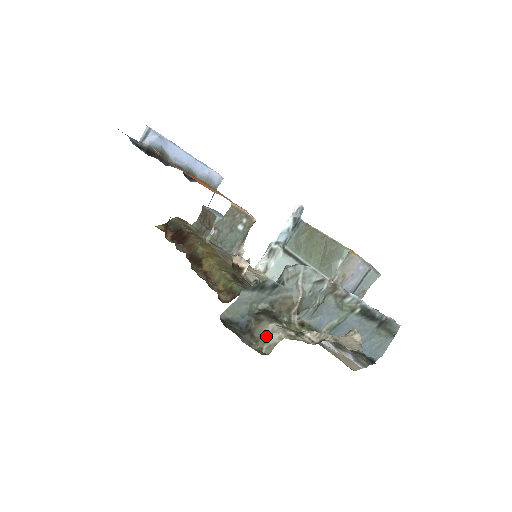
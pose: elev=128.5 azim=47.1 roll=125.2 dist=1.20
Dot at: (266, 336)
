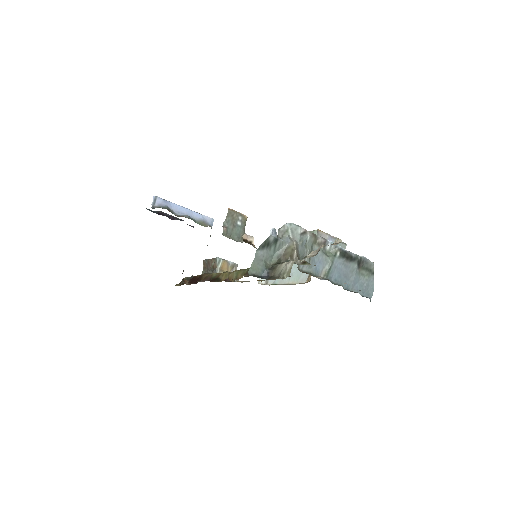
Dot at: (283, 270)
